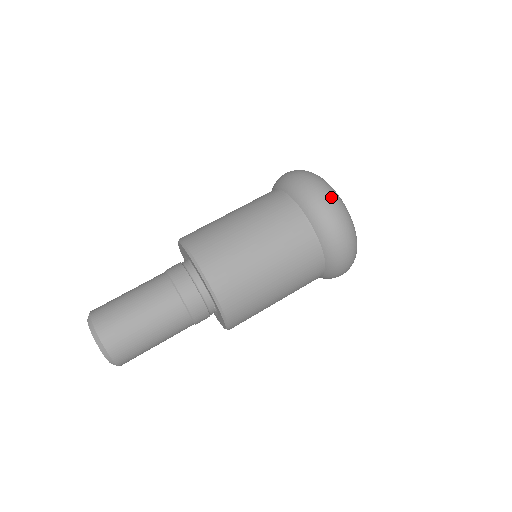
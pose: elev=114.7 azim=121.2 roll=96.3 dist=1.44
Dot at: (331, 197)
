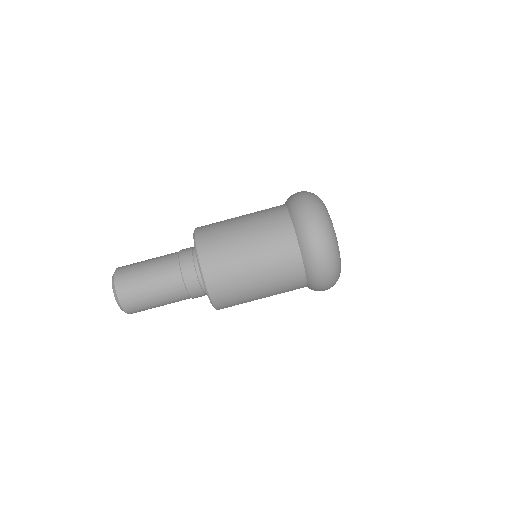
Dot at: (316, 209)
